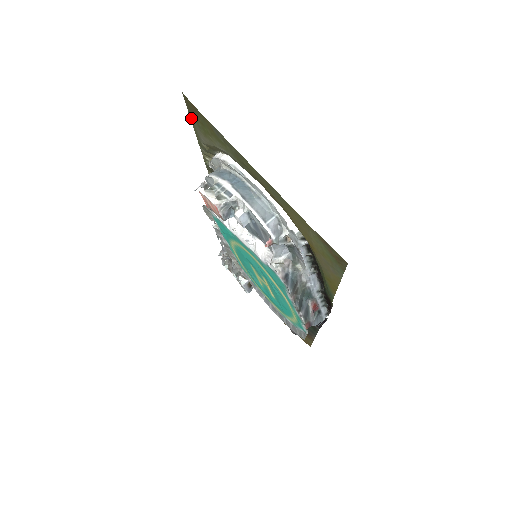
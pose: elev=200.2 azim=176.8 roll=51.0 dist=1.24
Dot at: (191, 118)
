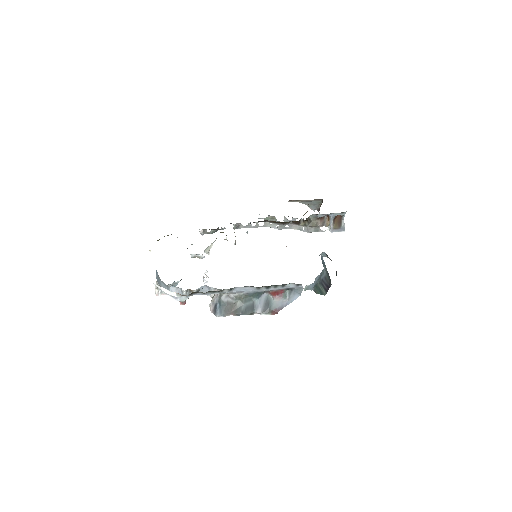
Dot at: occluded
